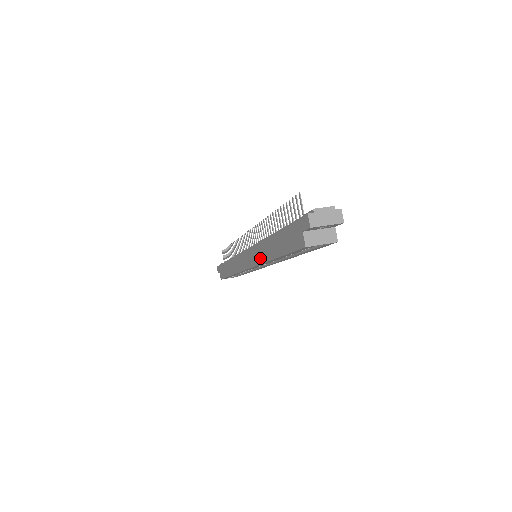
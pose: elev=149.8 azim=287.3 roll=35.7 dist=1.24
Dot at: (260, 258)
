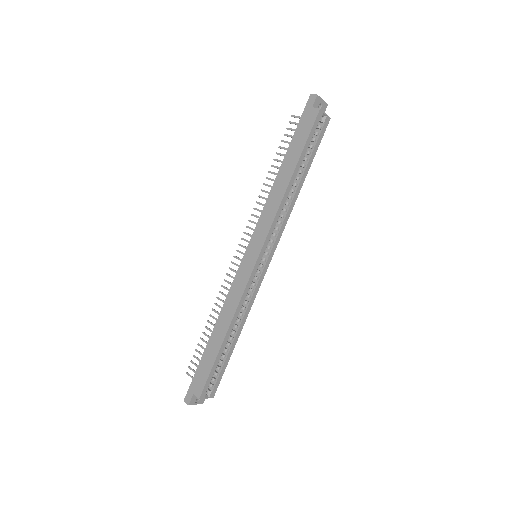
Dot at: (274, 209)
